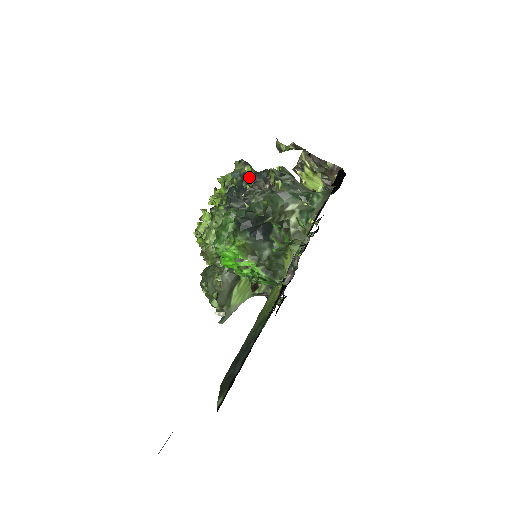
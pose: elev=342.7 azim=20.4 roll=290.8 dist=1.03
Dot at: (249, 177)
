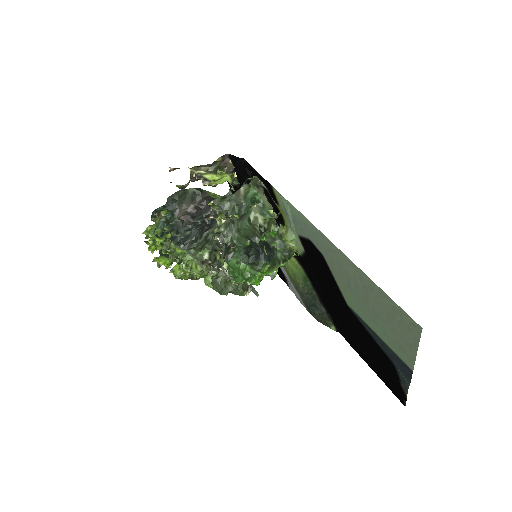
Dot at: (170, 216)
